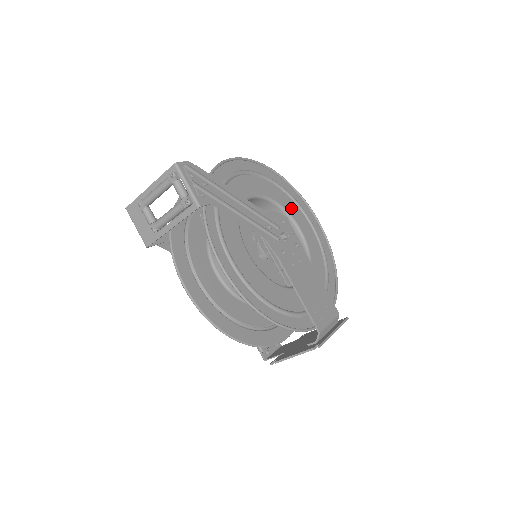
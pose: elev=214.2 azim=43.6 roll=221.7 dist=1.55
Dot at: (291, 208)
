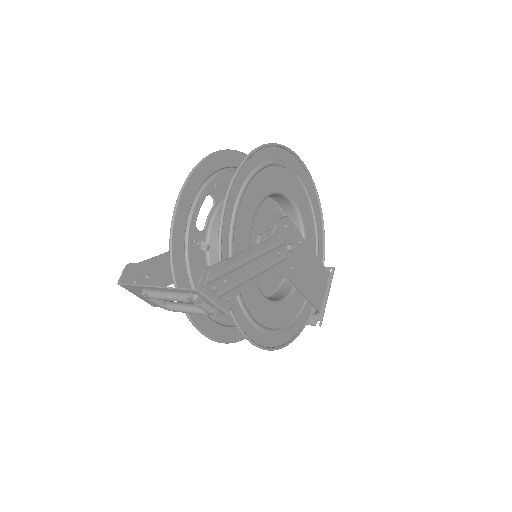
Dot at: (284, 182)
